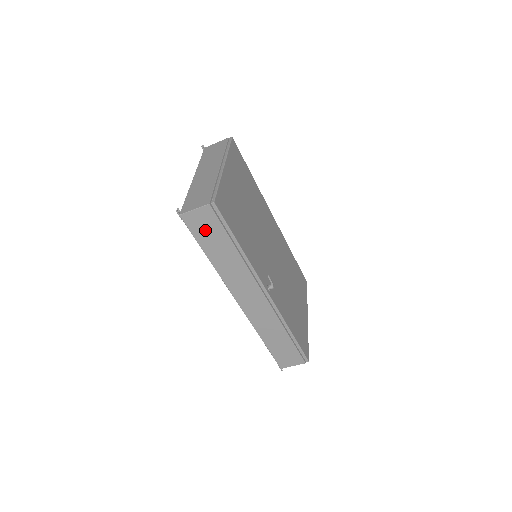
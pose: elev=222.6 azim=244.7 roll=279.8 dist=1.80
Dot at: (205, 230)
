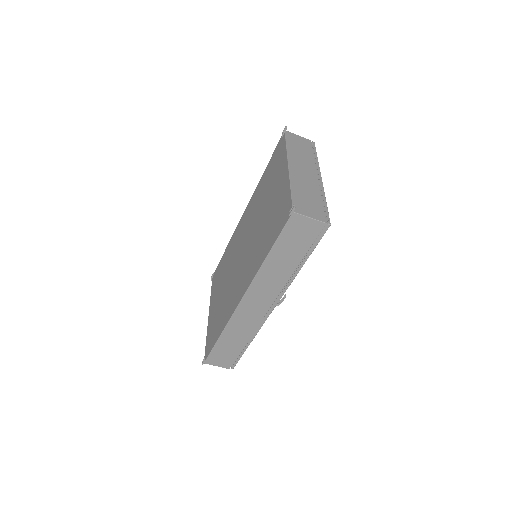
Dot at: (295, 237)
